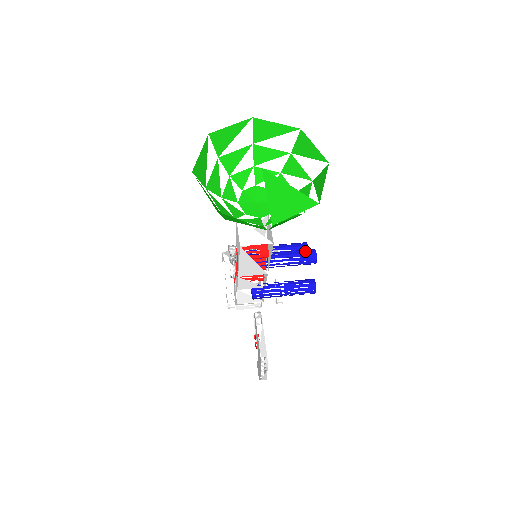
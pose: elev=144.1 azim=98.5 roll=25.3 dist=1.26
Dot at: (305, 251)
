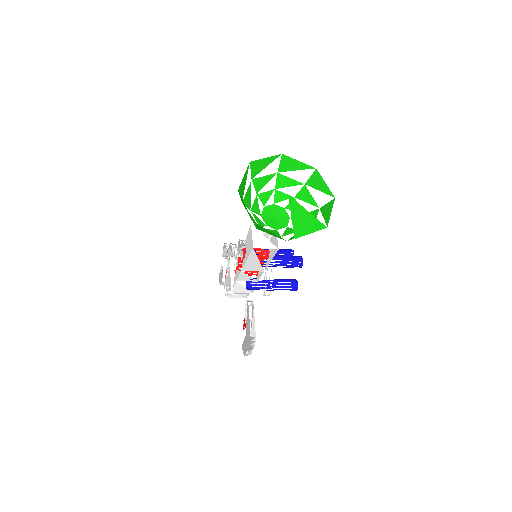
Dot at: (294, 257)
